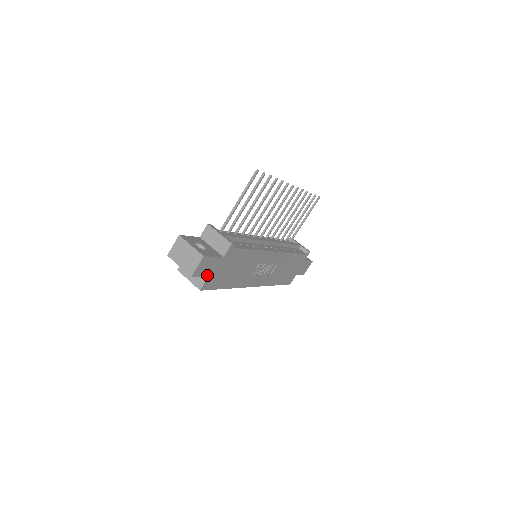
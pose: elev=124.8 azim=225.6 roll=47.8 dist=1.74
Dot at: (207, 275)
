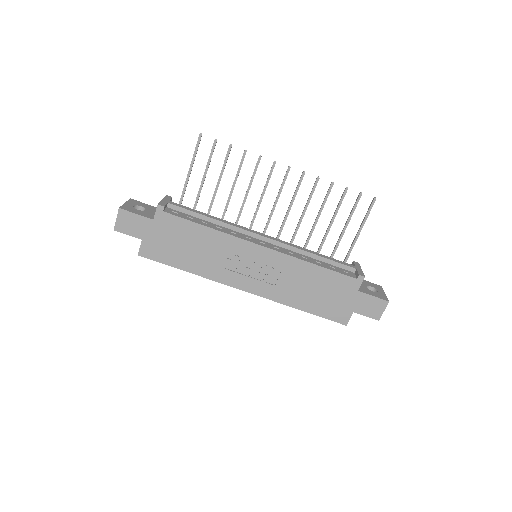
Dot at: (139, 237)
